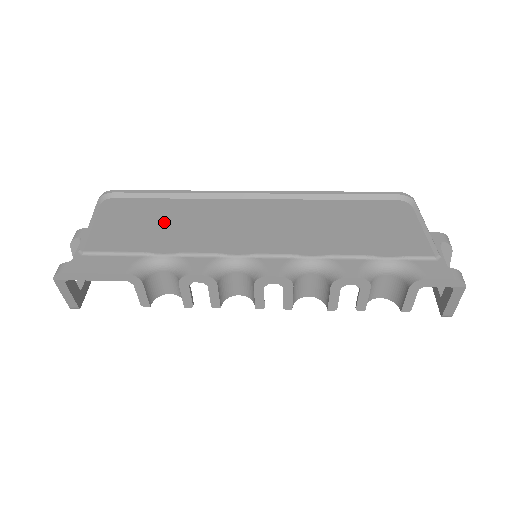
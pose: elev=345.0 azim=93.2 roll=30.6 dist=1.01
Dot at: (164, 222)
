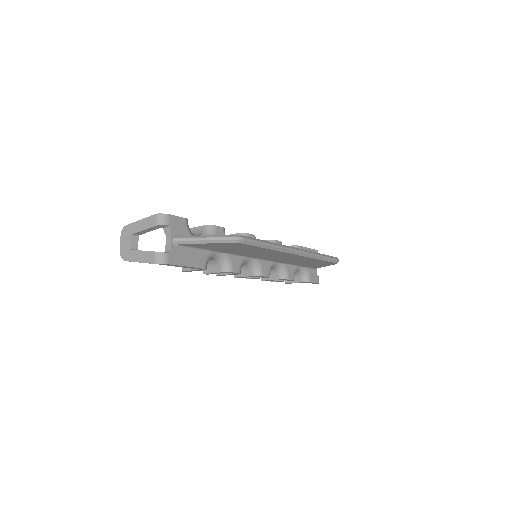
Dot at: (246, 250)
